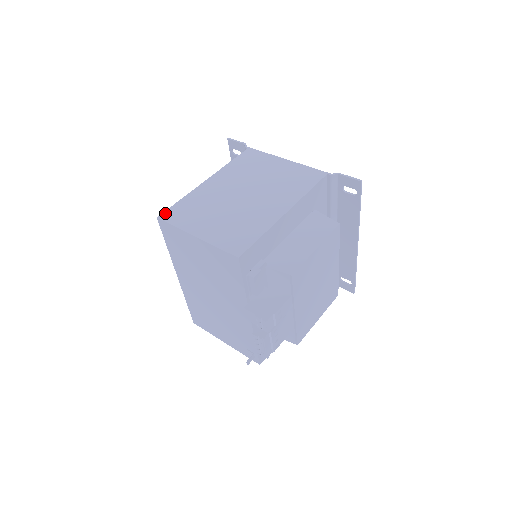
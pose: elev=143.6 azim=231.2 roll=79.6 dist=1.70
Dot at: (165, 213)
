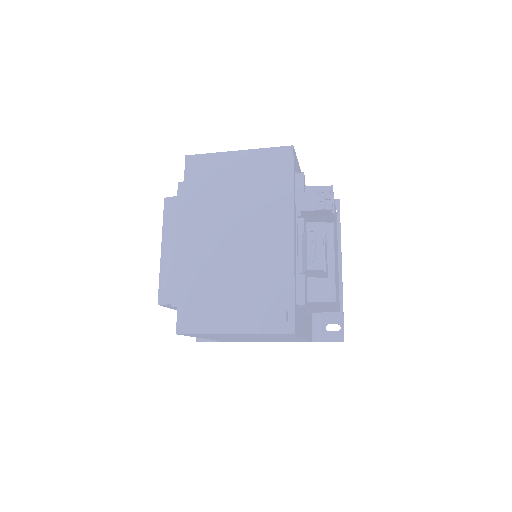
Dot at: occluded
